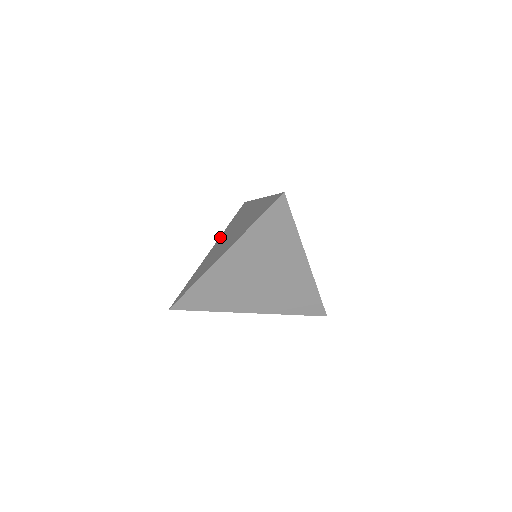
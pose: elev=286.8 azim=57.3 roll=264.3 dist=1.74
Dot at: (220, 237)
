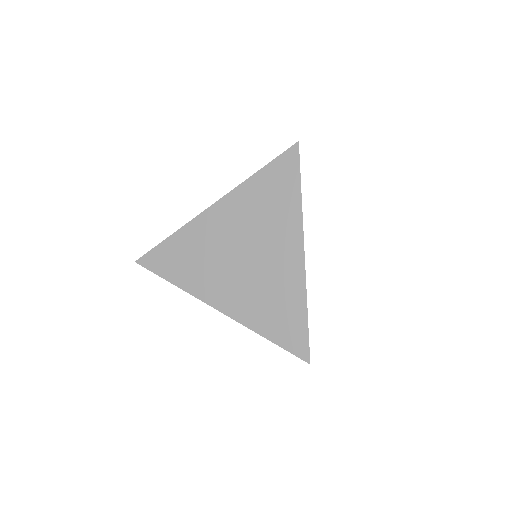
Dot at: occluded
